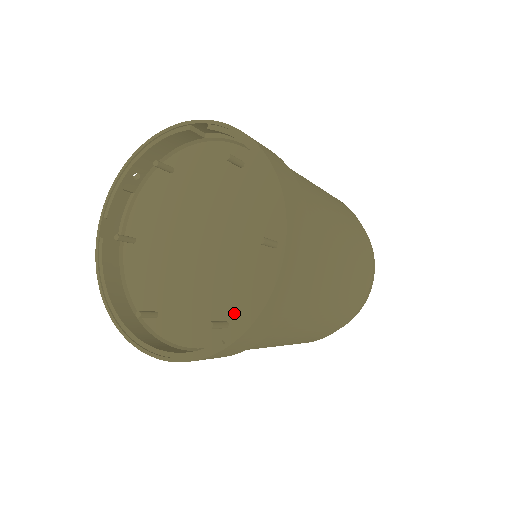
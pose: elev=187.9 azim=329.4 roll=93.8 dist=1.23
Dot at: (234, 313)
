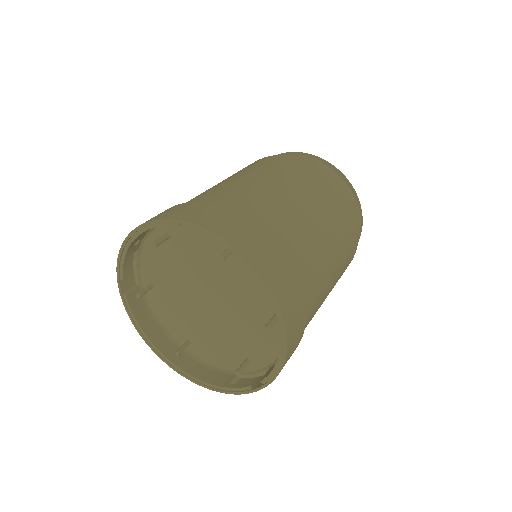
Dot at: (253, 355)
